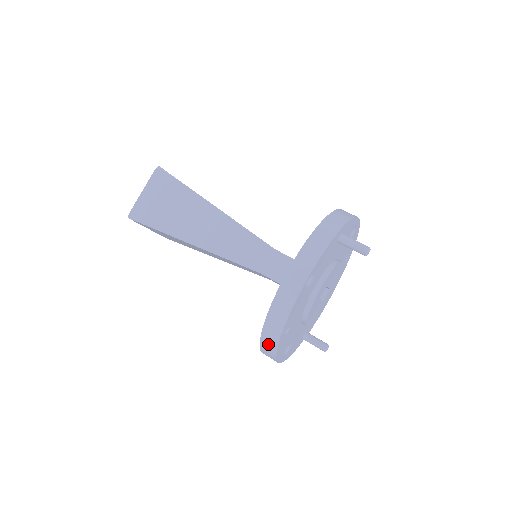
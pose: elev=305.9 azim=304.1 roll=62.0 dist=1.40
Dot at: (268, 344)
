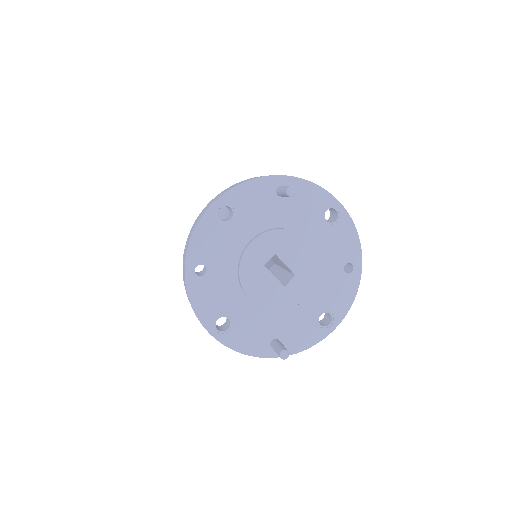
Dot at: occluded
